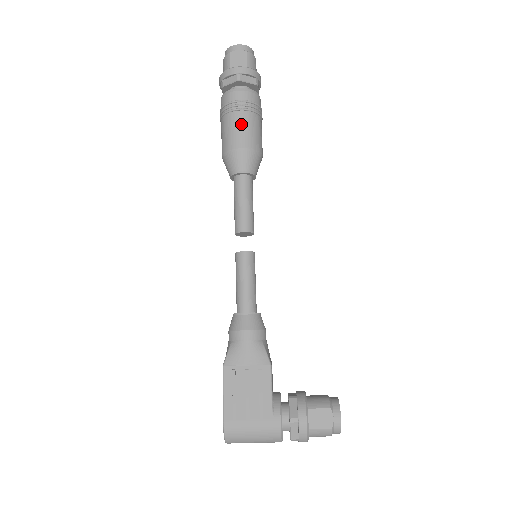
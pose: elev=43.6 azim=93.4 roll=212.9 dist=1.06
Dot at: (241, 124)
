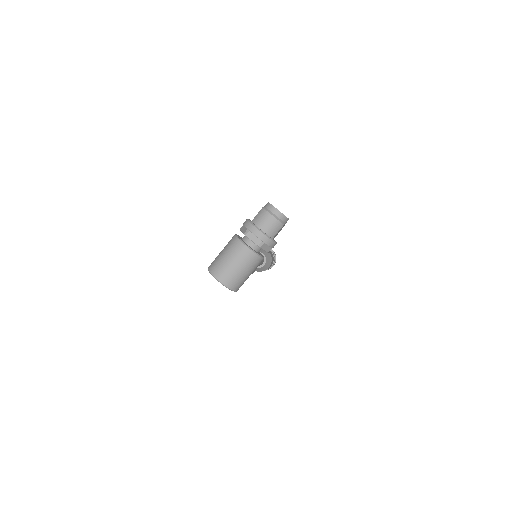
Dot at: occluded
